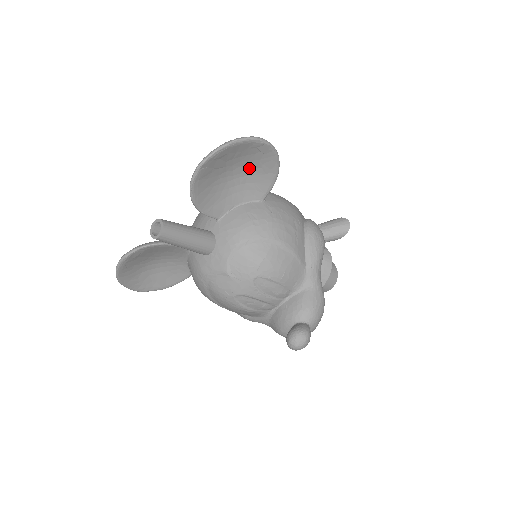
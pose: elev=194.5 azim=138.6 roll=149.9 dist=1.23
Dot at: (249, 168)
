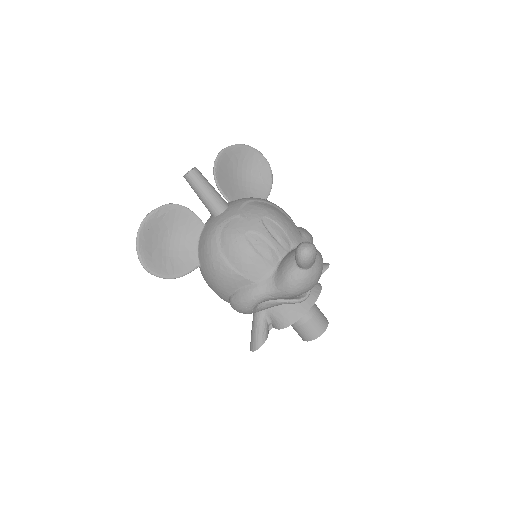
Dot at: (252, 176)
